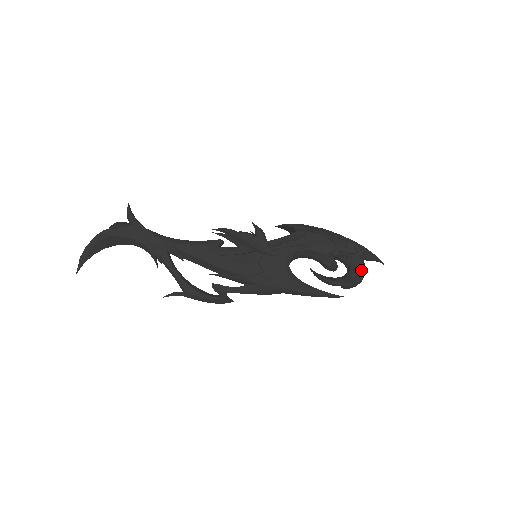
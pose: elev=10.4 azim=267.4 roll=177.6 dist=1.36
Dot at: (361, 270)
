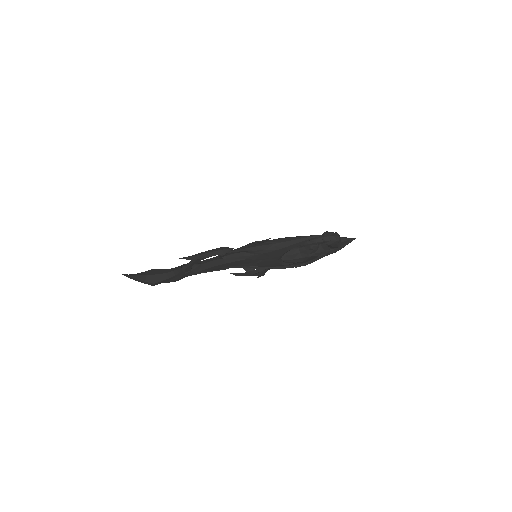
Dot at: occluded
